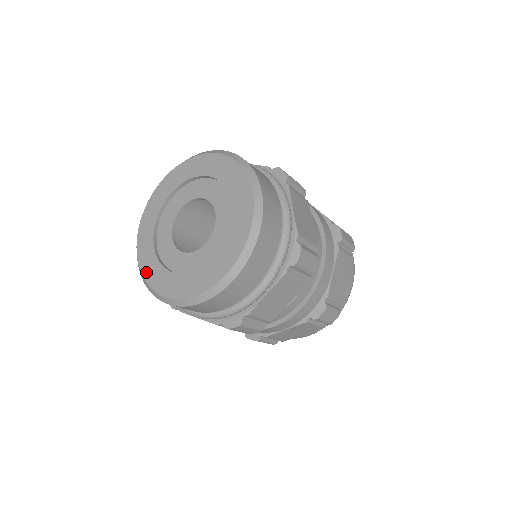
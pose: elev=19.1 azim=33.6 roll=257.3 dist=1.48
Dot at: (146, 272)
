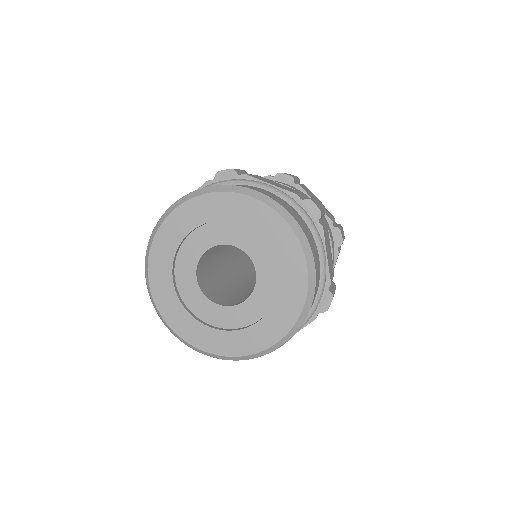
Dot at: (158, 243)
